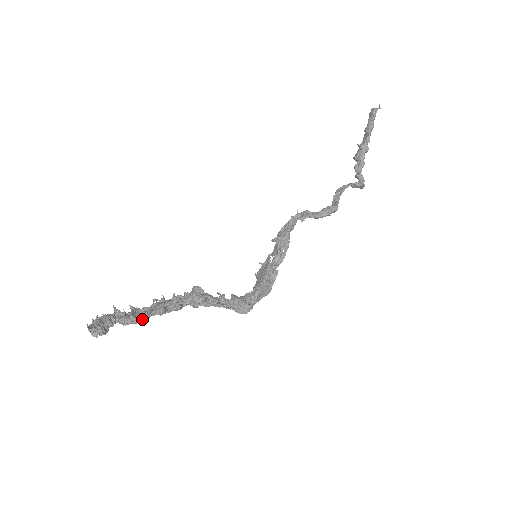
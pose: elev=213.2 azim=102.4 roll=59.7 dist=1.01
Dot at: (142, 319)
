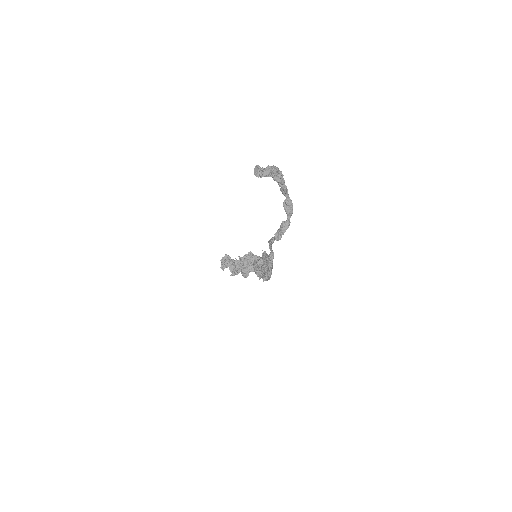
Dot at: occluded
